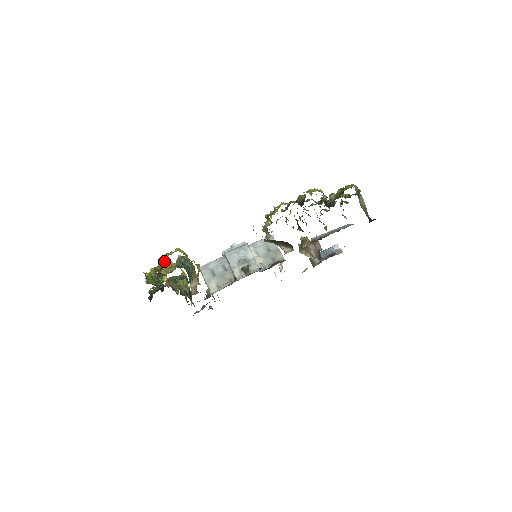
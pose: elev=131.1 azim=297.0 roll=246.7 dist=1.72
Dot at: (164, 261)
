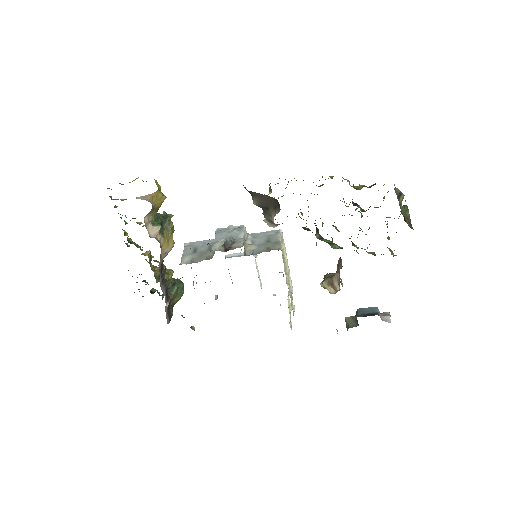
Dot at: occluded
